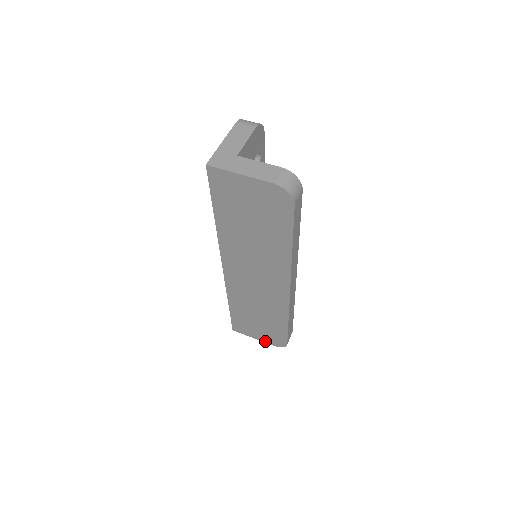
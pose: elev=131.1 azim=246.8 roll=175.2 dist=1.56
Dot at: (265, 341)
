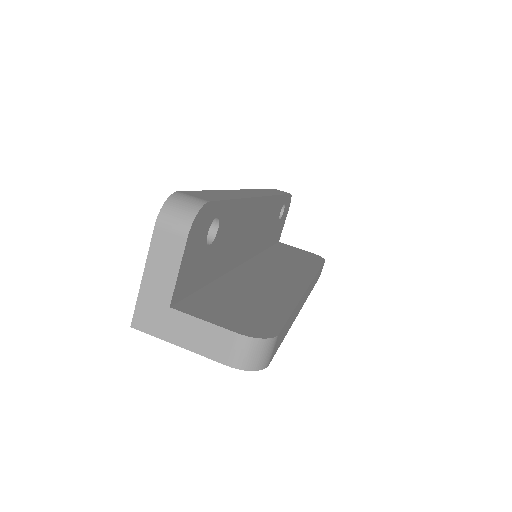
Dot at: occluded
